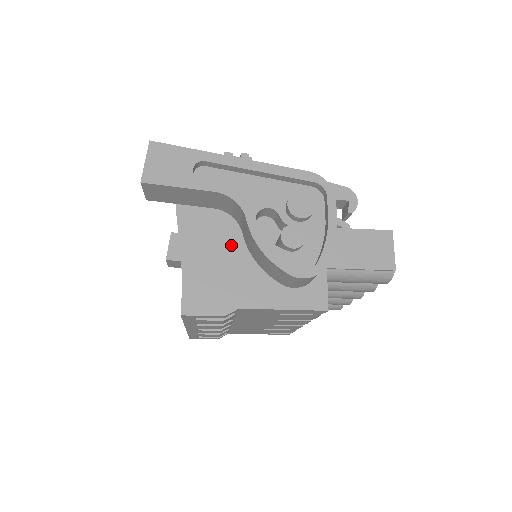
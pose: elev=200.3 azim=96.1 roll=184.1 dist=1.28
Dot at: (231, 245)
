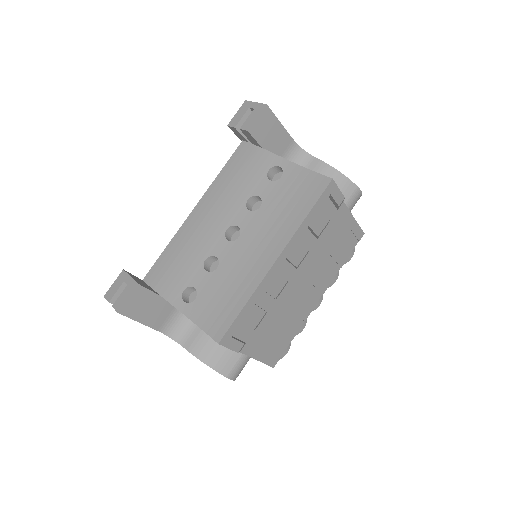
Dot at: occluded
